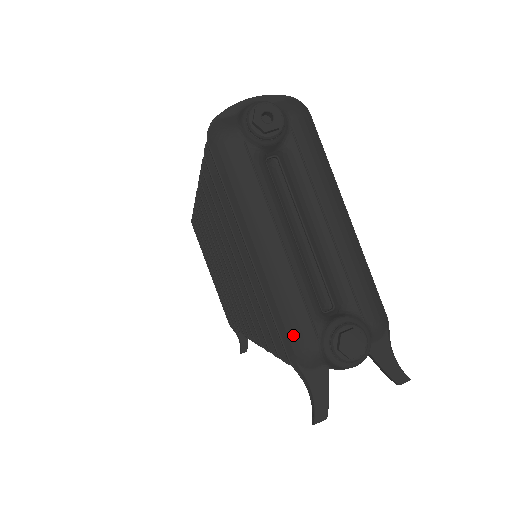
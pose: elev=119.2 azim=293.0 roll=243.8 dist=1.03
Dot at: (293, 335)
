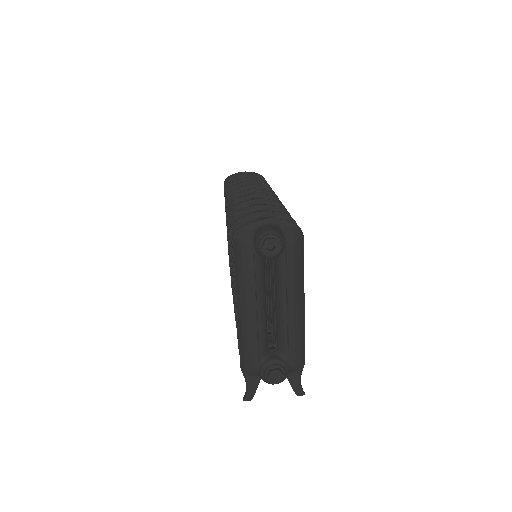
Dot at: (247, 359)
